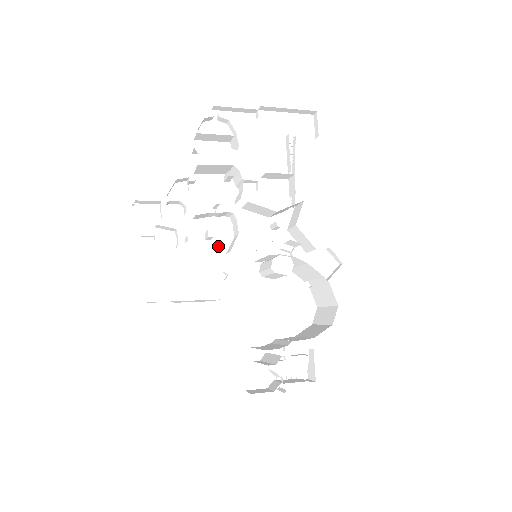
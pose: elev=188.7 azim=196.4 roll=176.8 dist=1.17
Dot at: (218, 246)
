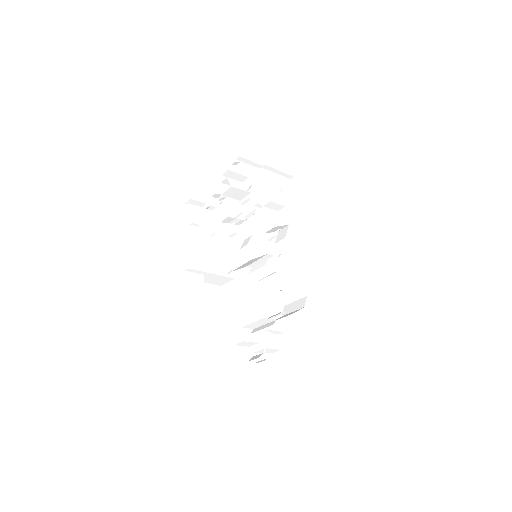
Dot at: (235, 243)
